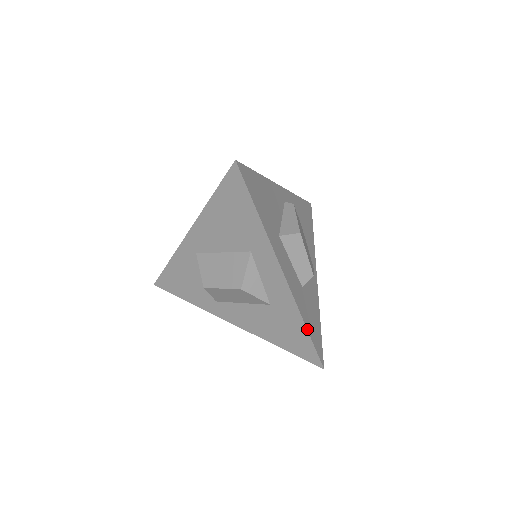
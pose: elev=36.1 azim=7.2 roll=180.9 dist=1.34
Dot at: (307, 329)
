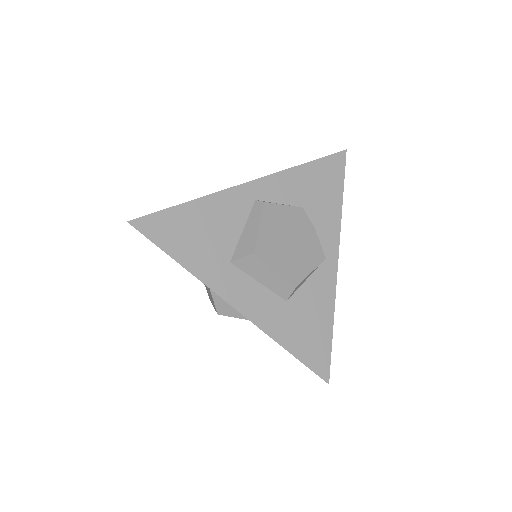
Dot at: (289, 352)
